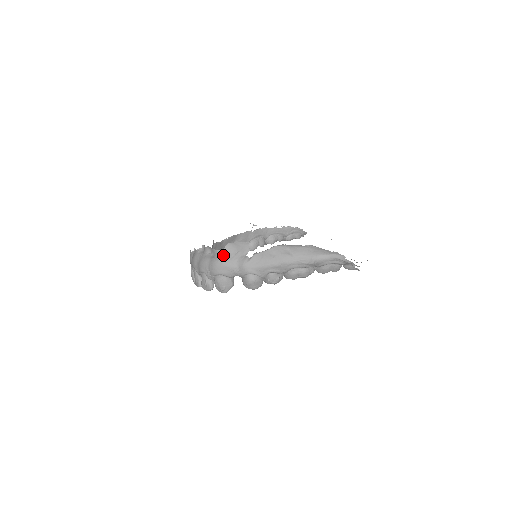
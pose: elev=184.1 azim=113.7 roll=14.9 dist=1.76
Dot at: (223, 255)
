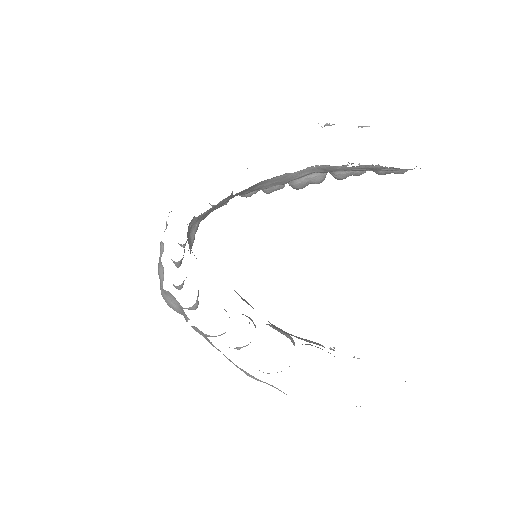
Dot at: (167, 296)
